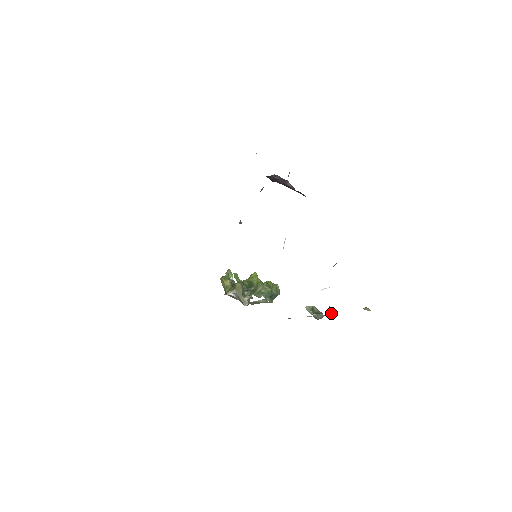
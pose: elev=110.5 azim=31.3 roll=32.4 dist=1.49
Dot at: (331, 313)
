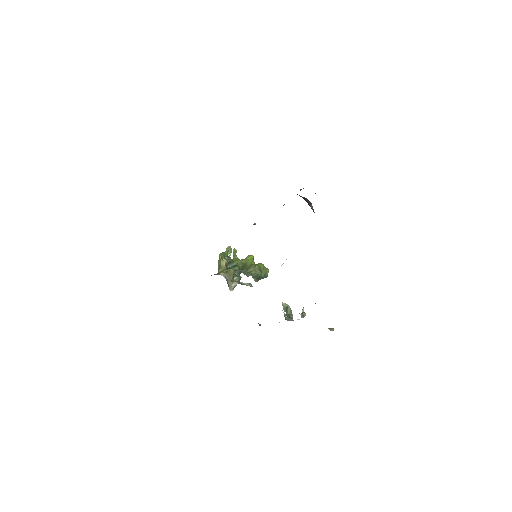
Dot at: (302, 315)
